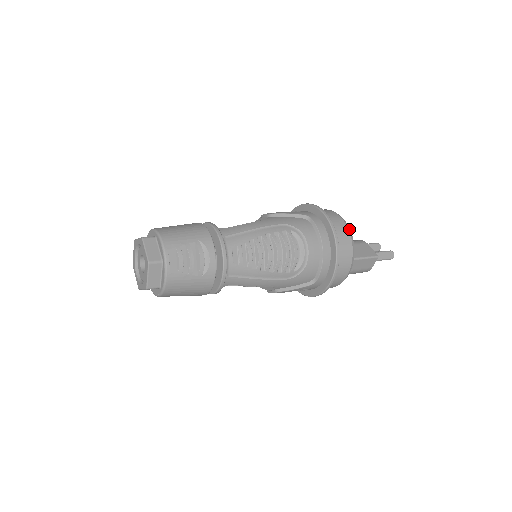
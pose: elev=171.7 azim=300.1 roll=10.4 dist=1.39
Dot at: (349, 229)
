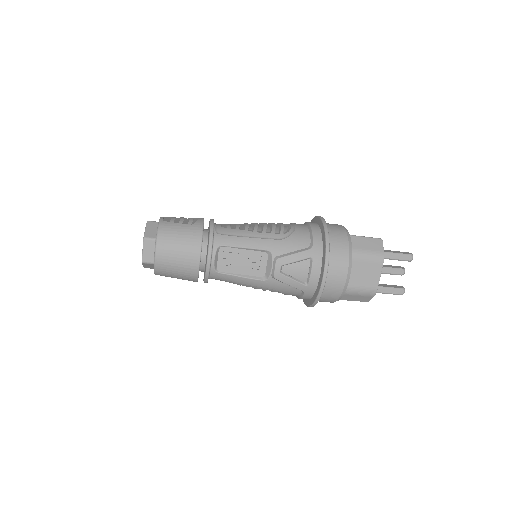
Dot at: occluded
